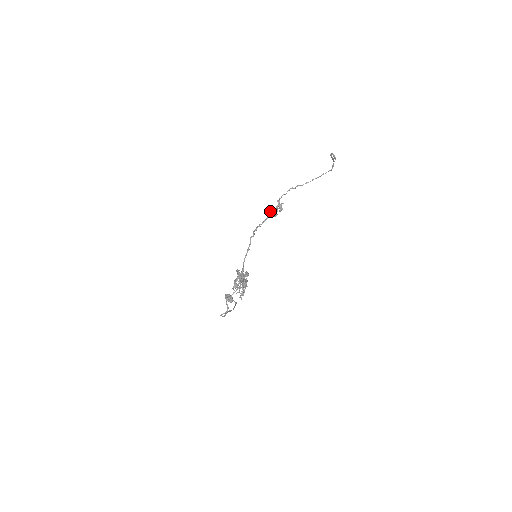
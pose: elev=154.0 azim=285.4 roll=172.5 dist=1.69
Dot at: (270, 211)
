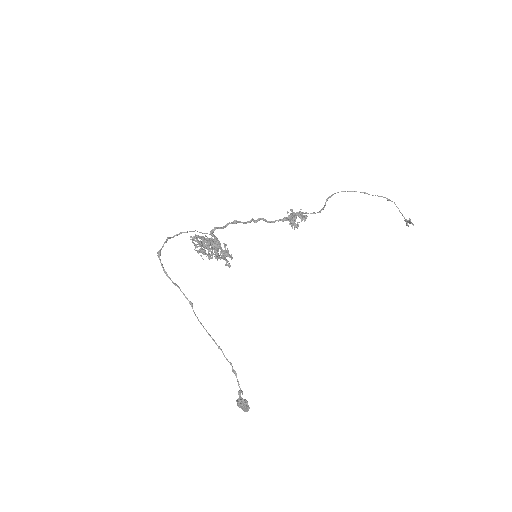
Dot at: (288, 220)
